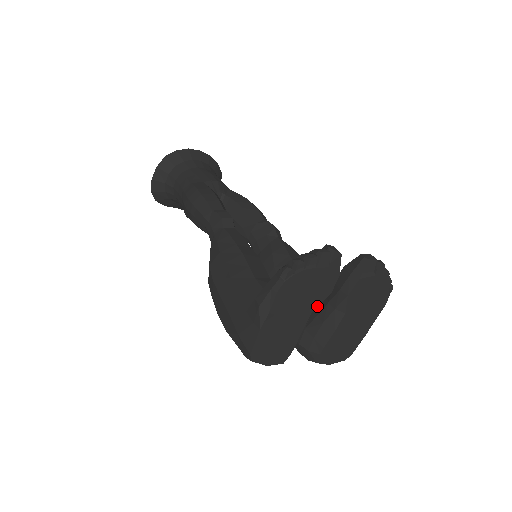
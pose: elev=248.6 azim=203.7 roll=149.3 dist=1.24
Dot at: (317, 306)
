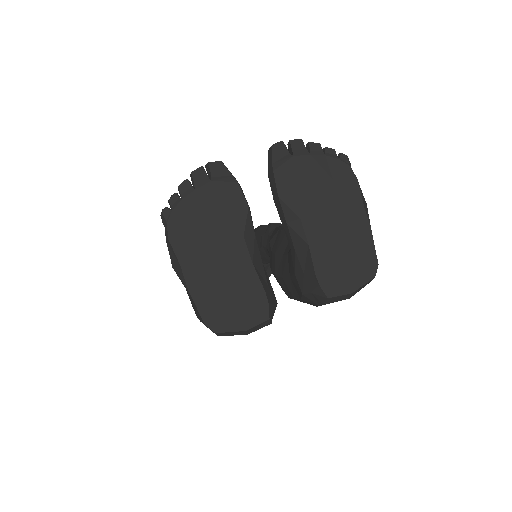
Dot at: (251, 231)
